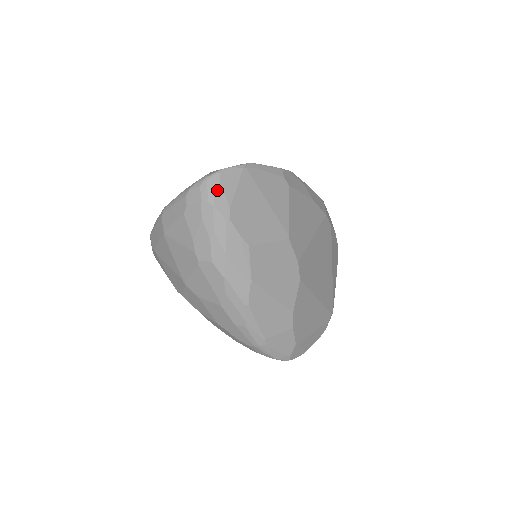
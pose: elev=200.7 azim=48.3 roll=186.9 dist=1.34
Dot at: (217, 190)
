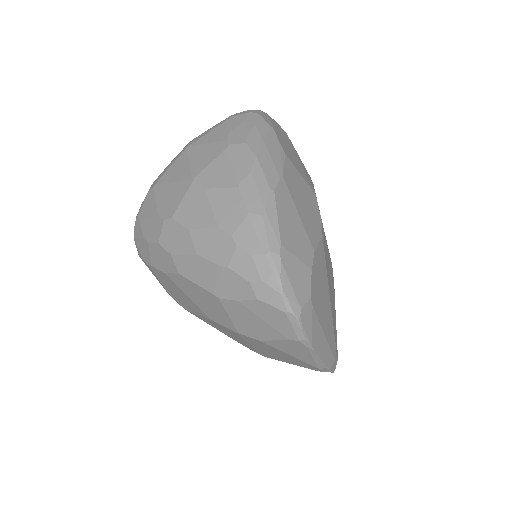
Dot at: (265, 115)
